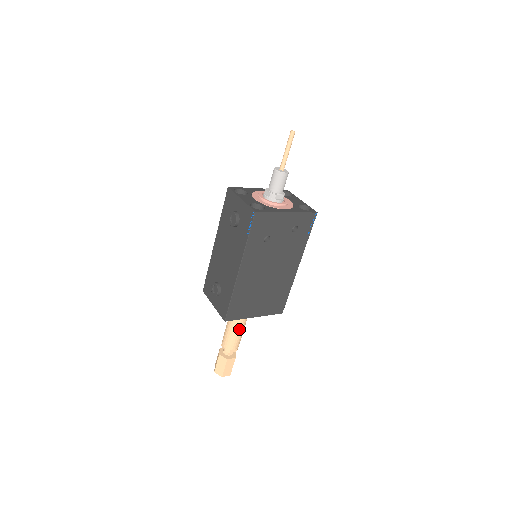
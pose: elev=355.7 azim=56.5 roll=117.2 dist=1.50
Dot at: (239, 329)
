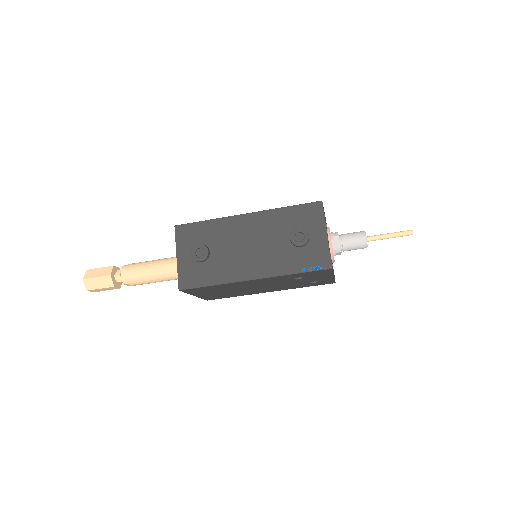
Dot at: (161, 280)
